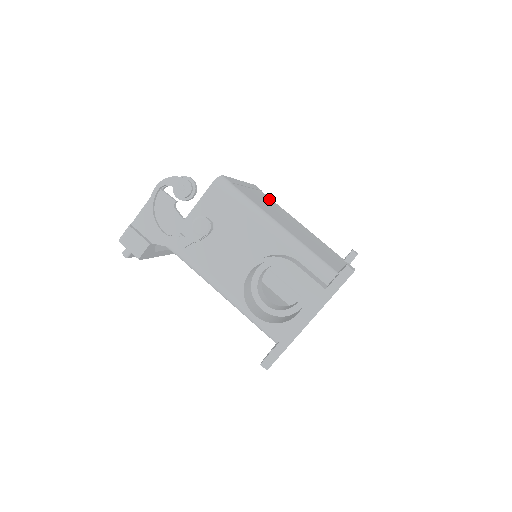
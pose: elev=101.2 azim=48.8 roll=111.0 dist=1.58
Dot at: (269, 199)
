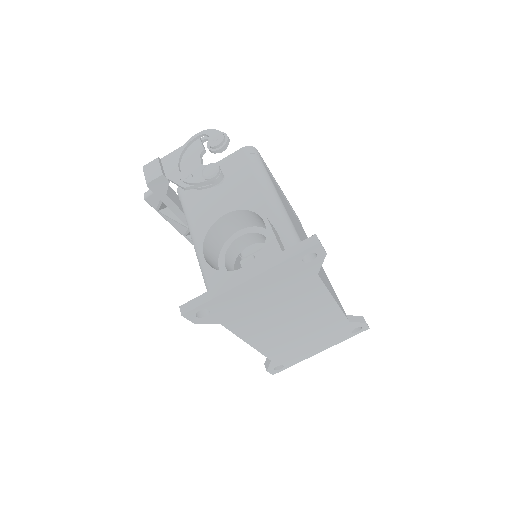
Dot at: (302, 228)
